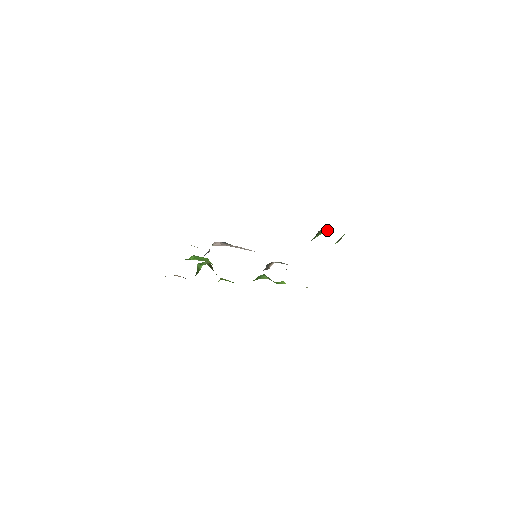
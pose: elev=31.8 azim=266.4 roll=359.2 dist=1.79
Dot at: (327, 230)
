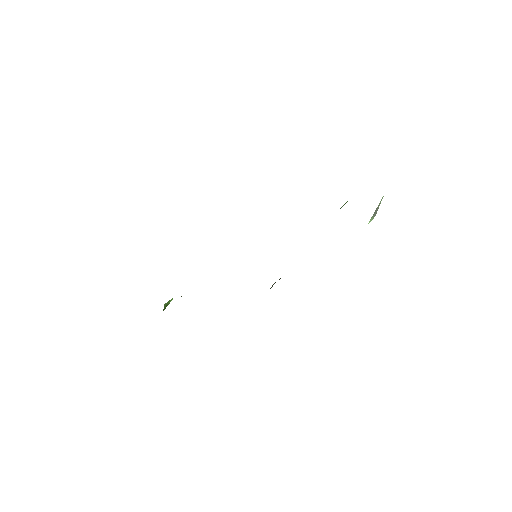
Dot at: occluded
